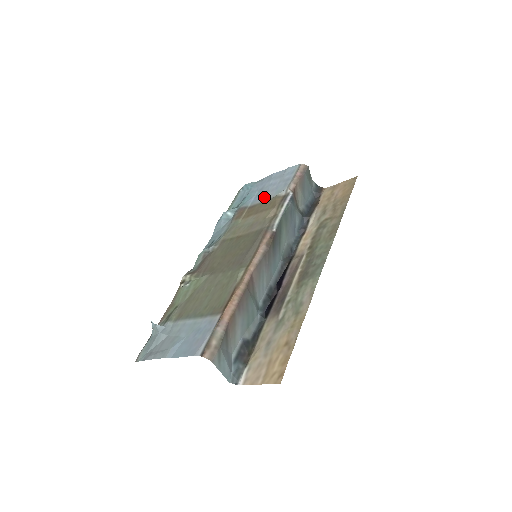
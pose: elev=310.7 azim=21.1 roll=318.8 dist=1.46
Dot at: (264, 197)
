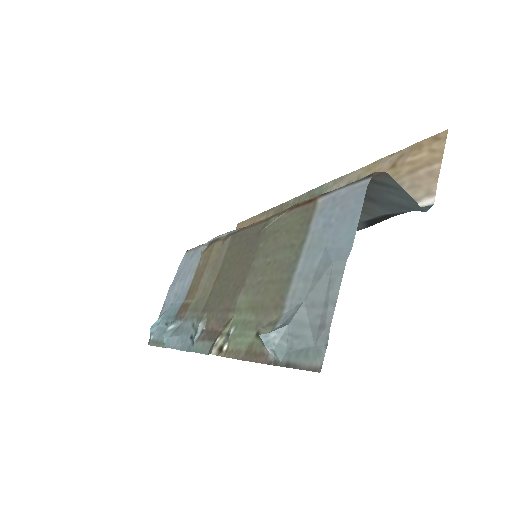
Dot at: (189, 278)
